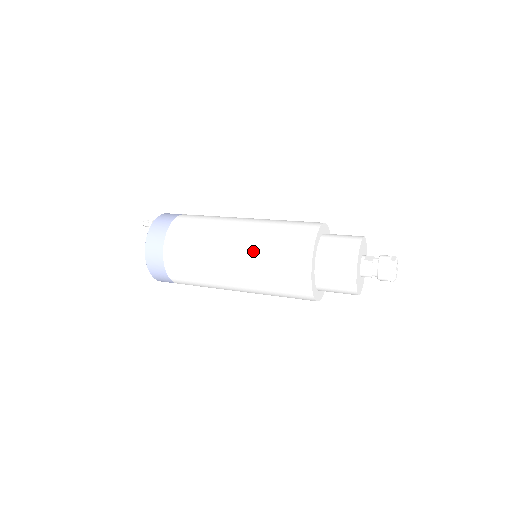
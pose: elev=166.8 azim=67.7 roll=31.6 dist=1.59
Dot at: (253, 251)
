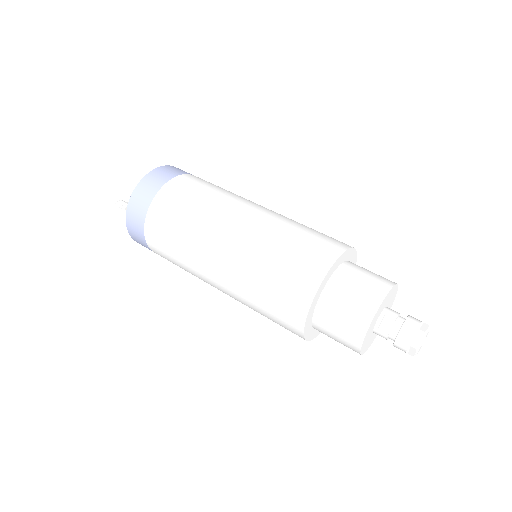
Dot at: (239, 297)
